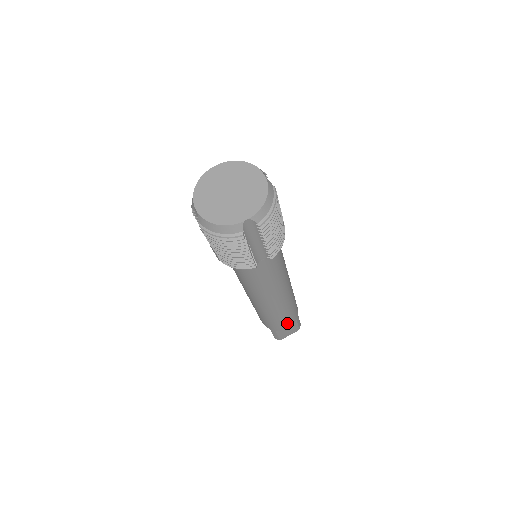
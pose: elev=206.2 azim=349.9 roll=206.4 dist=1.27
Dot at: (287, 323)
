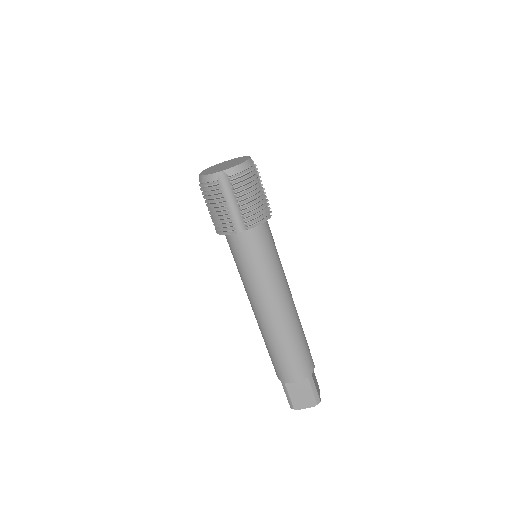
Dot at: (293, 371)
